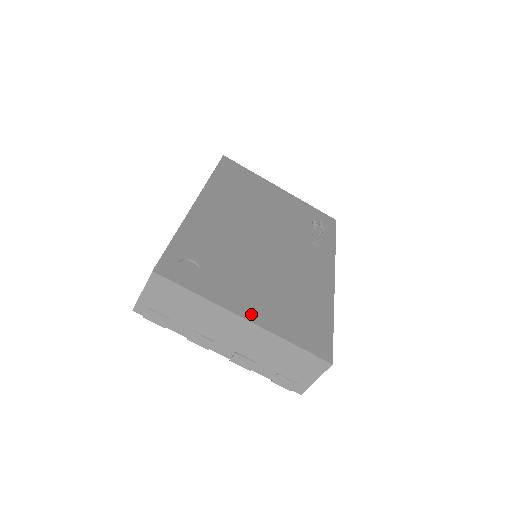
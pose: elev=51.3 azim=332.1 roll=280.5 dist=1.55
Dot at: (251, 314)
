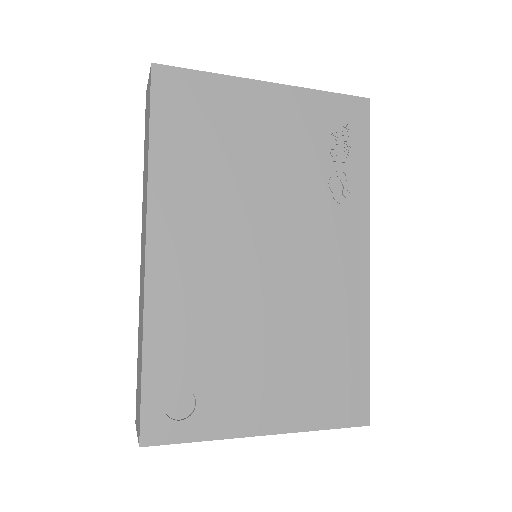
Dot at: (269, 422)
